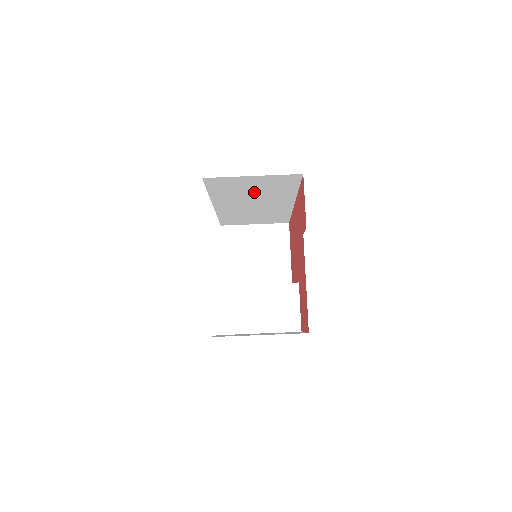
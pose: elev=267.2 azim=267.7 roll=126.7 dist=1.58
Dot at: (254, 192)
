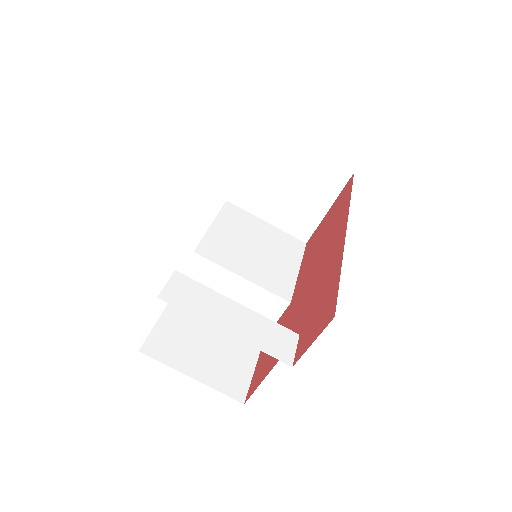
Dot at: occluded
